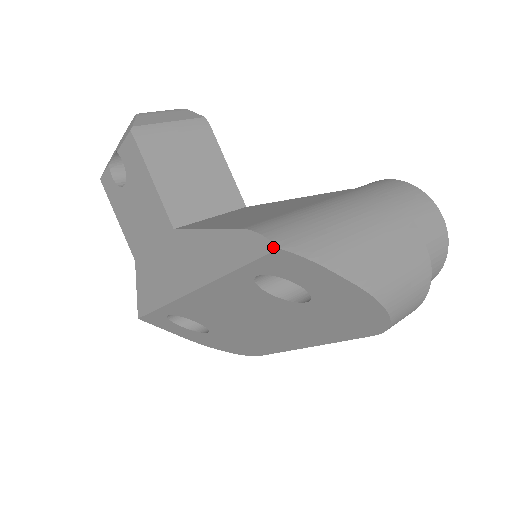
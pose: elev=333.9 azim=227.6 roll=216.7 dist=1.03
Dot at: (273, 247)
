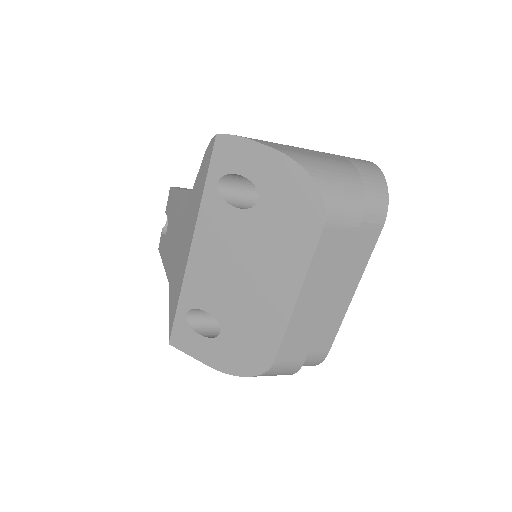
Dot at: (214, 138)
